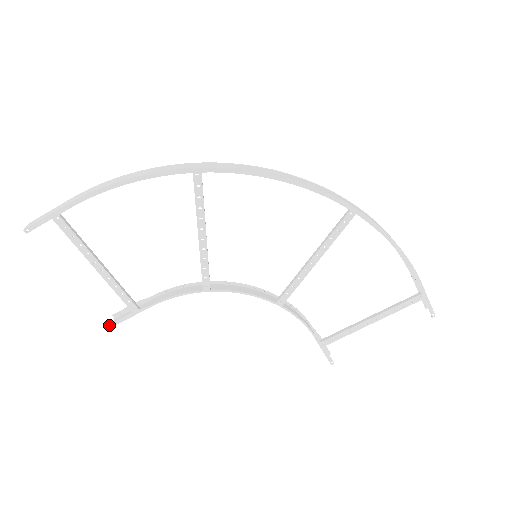
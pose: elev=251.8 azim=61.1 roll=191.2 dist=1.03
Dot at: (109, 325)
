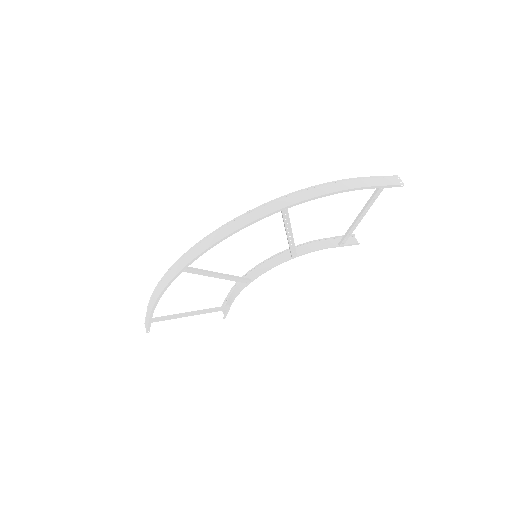
Dot at: occluded
